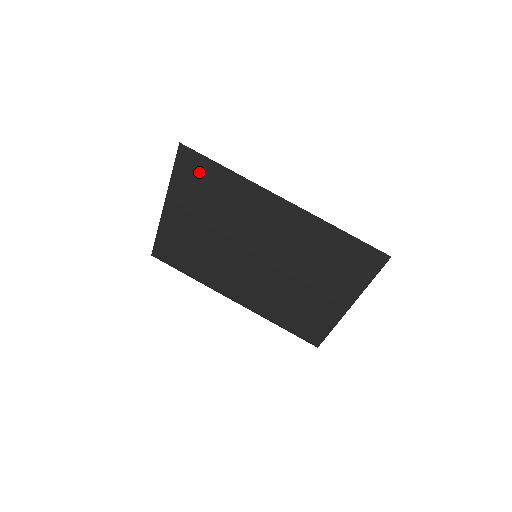
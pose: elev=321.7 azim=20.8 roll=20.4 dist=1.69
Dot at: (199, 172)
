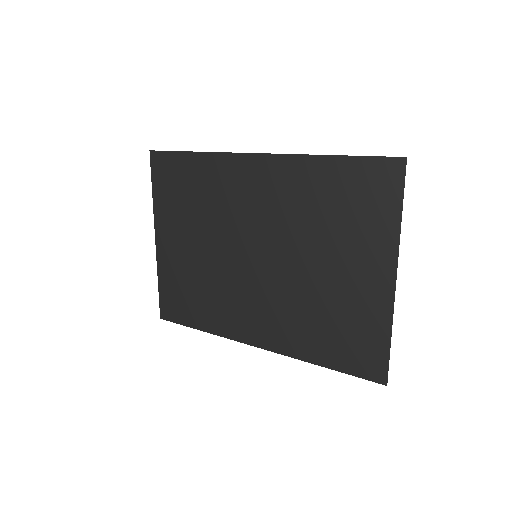
Dot at: (173, 174)
